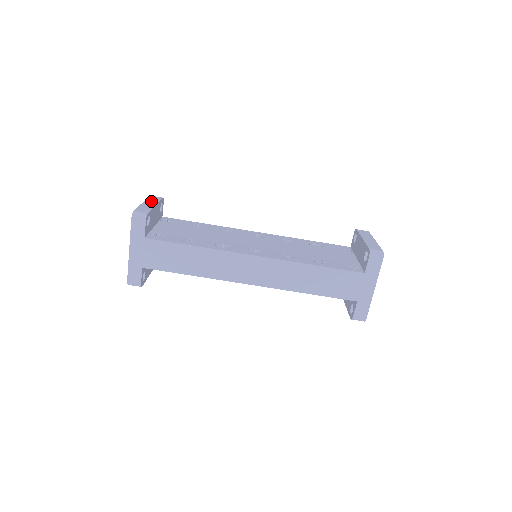
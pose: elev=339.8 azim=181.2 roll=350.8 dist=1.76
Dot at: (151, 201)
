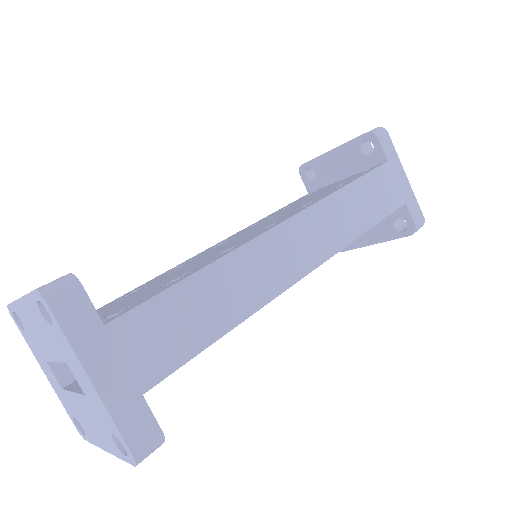
Dot at: occluded
